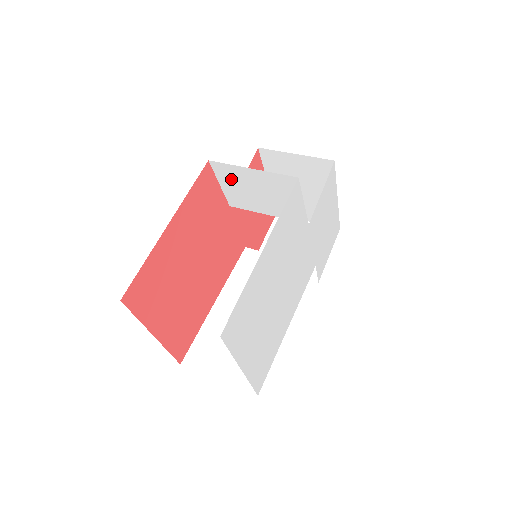
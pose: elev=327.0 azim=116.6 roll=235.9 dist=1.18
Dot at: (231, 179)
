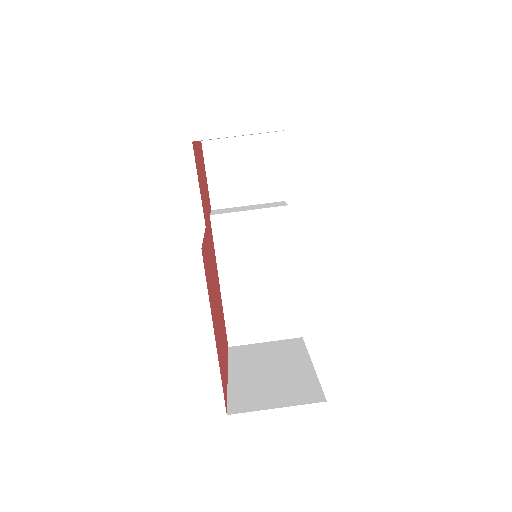
Dot at: occluded
